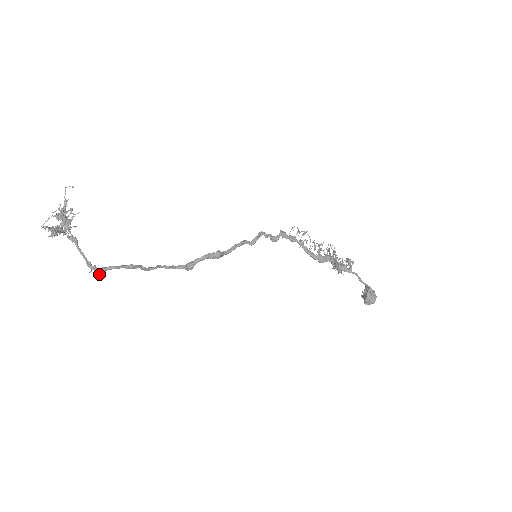
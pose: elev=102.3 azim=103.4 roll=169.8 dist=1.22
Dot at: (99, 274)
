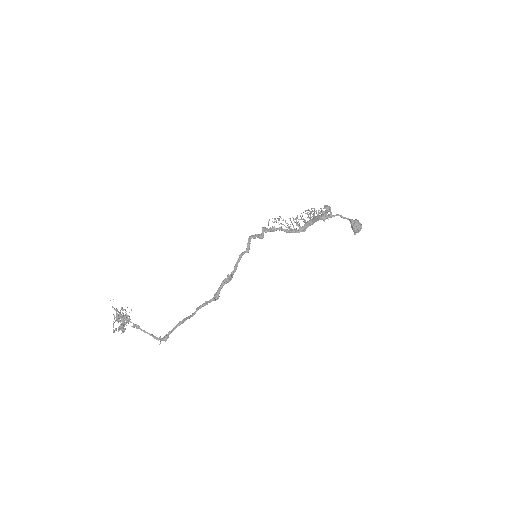
Dot at: occluded
